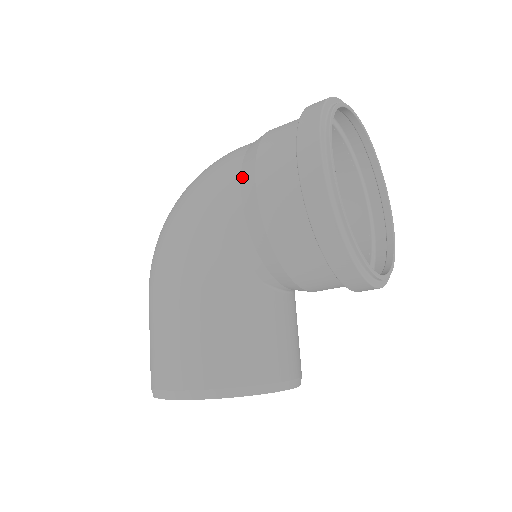
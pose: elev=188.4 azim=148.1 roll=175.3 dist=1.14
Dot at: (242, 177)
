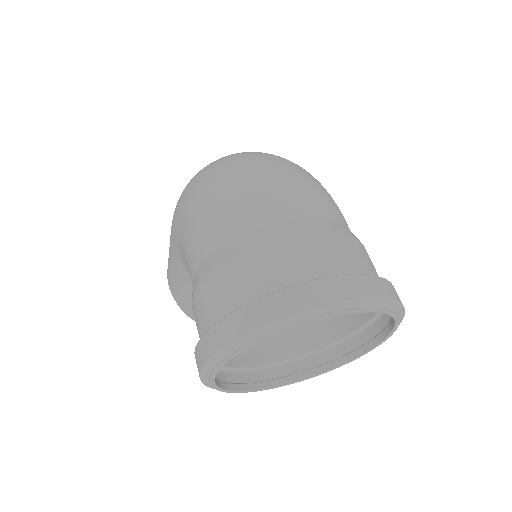
Dot at: (197, 273)
